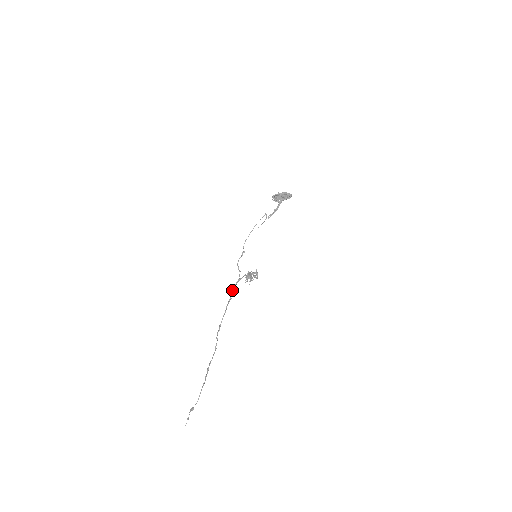
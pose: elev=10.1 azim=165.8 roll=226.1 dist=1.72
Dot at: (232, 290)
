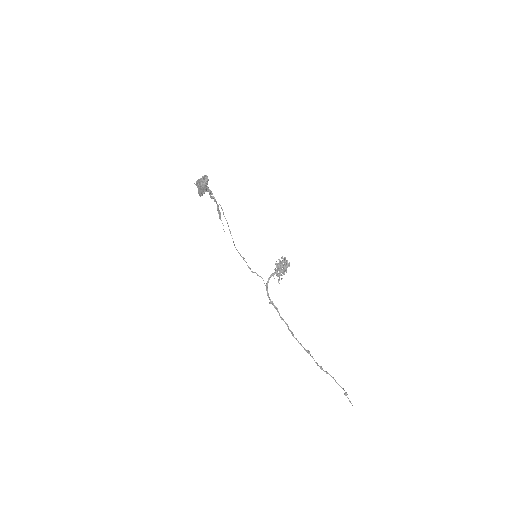
Dot at: occluded
